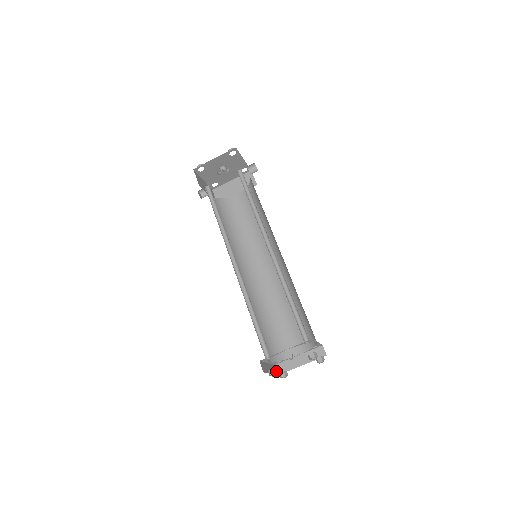
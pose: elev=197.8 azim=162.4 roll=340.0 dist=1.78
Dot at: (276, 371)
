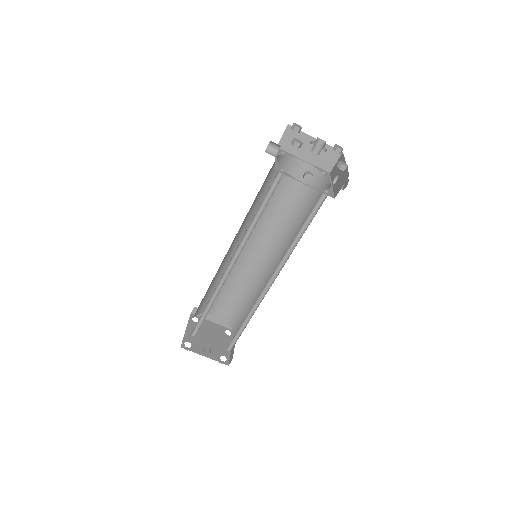
Dot at: (190, 348)
